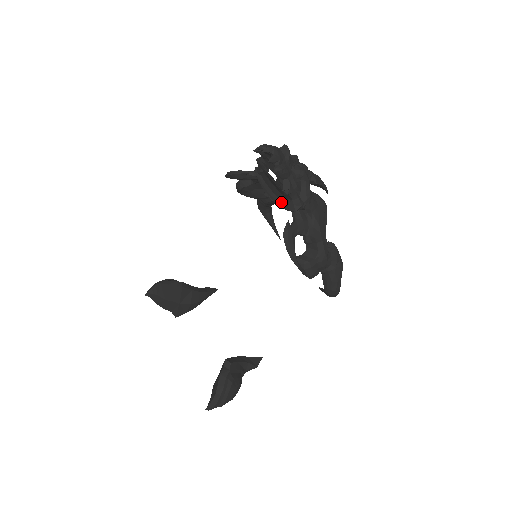
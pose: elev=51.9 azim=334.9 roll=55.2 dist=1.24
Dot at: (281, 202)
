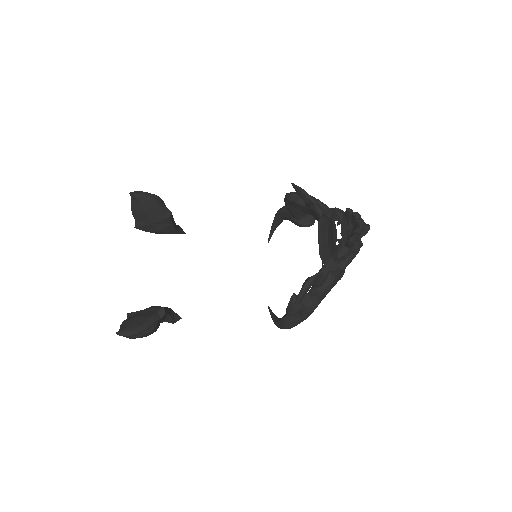
Dot at: (322, 251)
